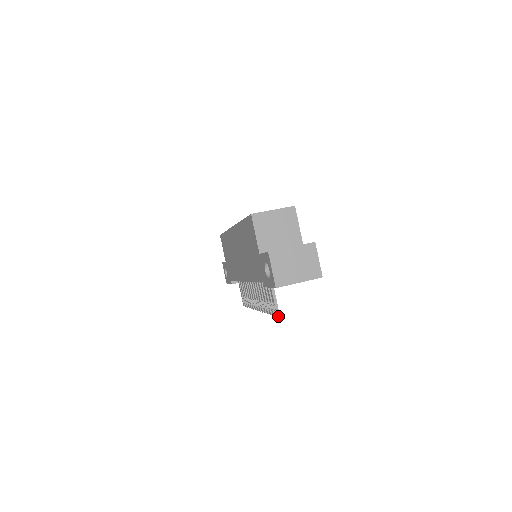
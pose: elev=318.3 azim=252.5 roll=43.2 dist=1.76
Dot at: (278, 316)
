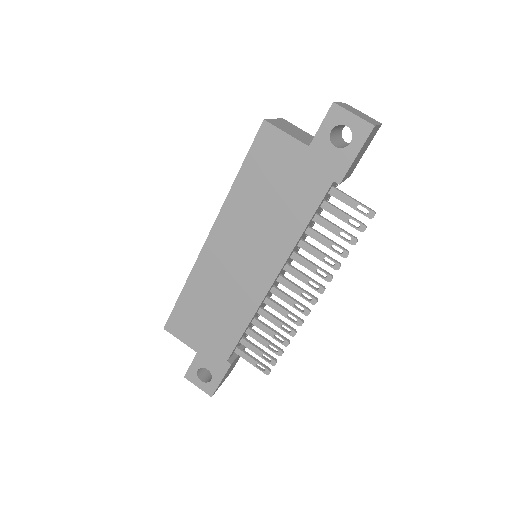
Dot at: occluded
